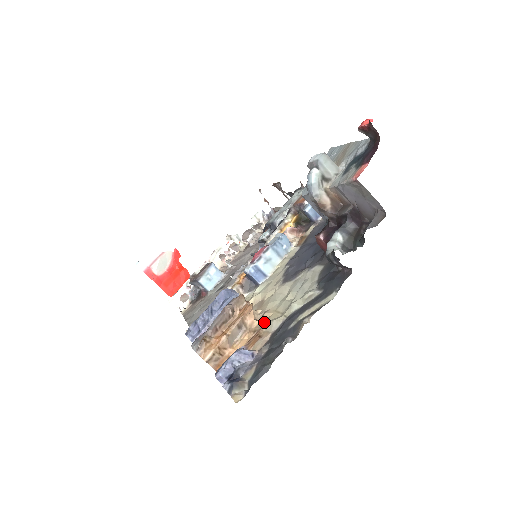
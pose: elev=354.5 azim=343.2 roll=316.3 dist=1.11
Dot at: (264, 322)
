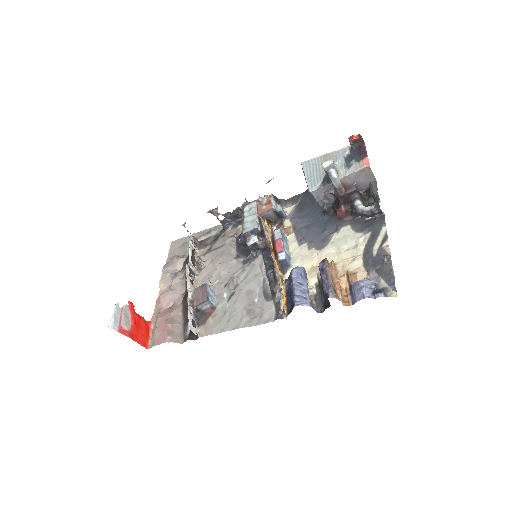
Dot at: (344, 268)
